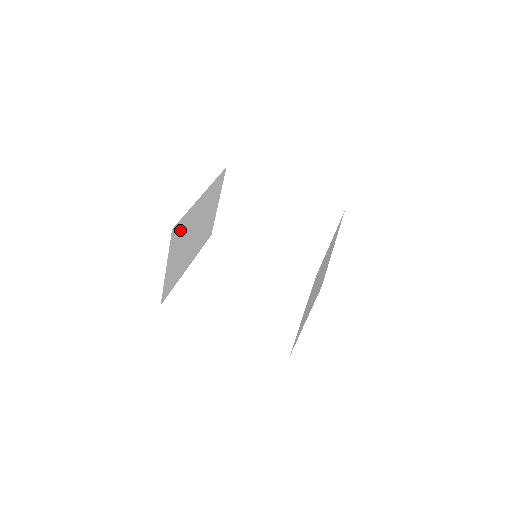
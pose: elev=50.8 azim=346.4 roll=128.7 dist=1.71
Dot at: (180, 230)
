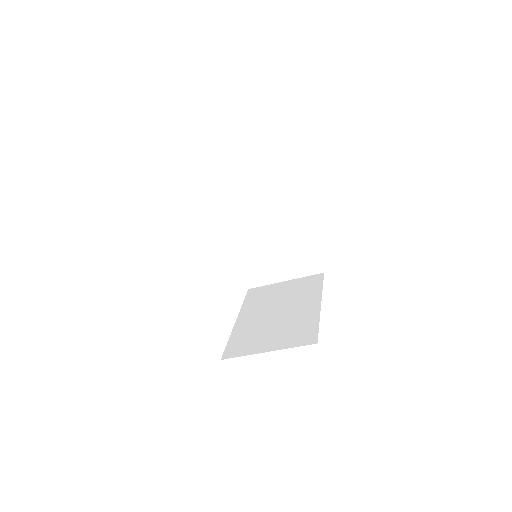
Dot at: occluded
